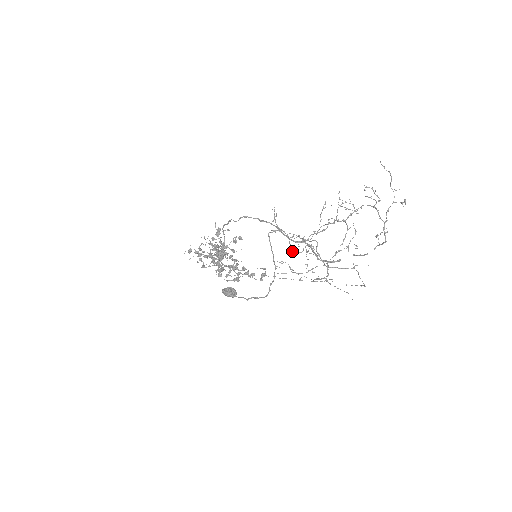
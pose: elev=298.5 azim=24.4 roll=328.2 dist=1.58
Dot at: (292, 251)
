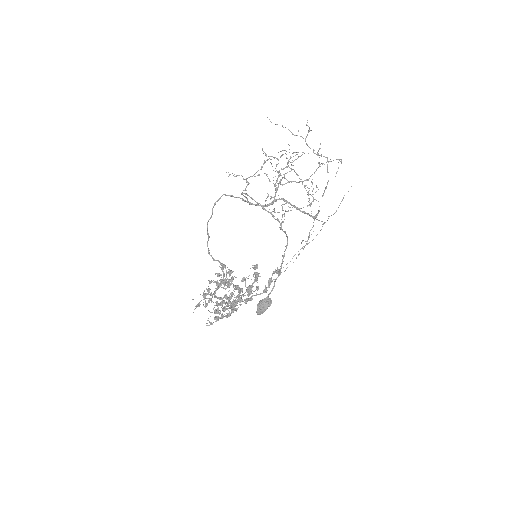
Dot at: occluded
